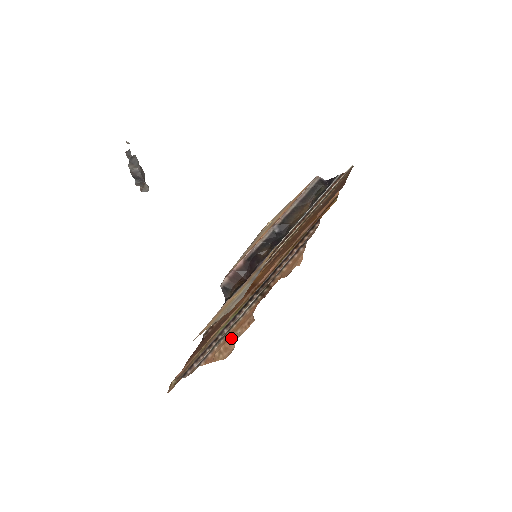
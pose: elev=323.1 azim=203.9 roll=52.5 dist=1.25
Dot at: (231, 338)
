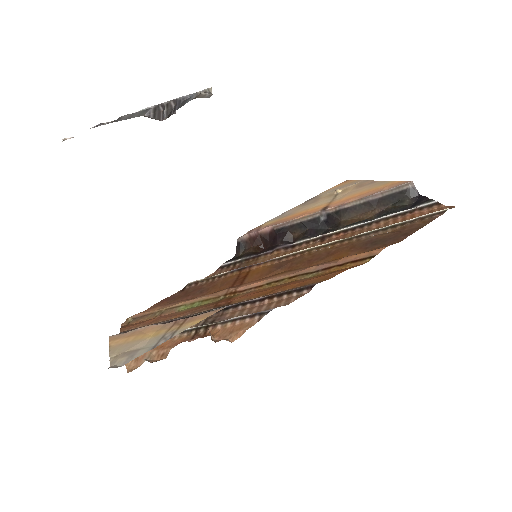
Dot at: (146, 352)
